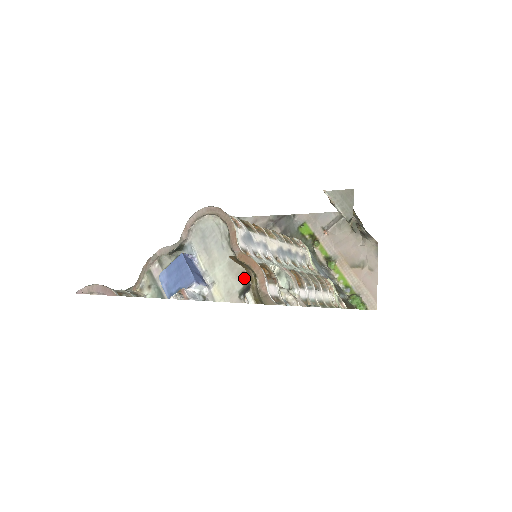
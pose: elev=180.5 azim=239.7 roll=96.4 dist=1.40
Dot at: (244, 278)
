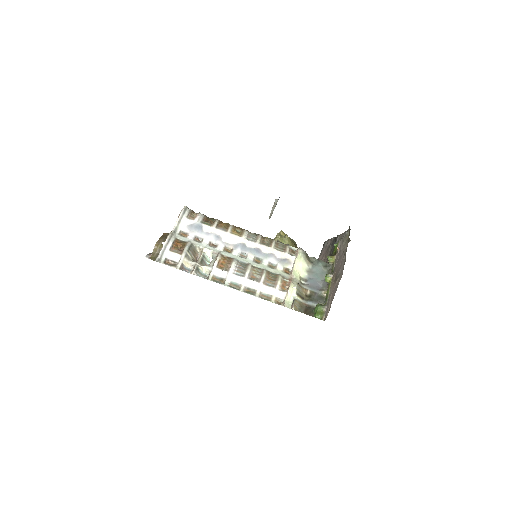
Dot at: occluded
